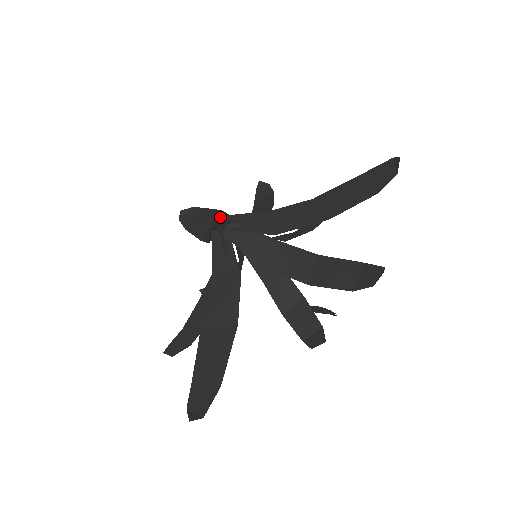
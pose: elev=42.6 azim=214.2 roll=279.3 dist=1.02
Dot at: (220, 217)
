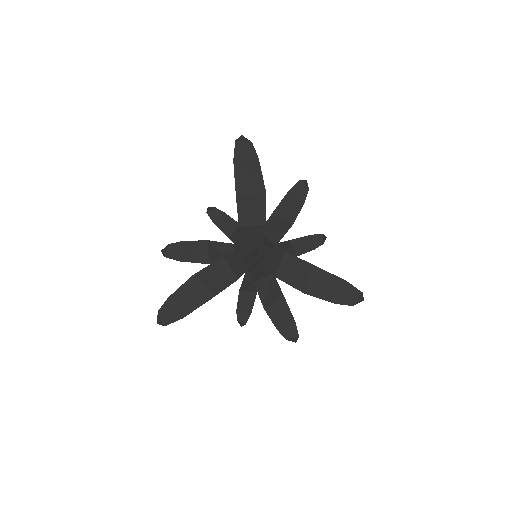
Dot at: (260, 203)
